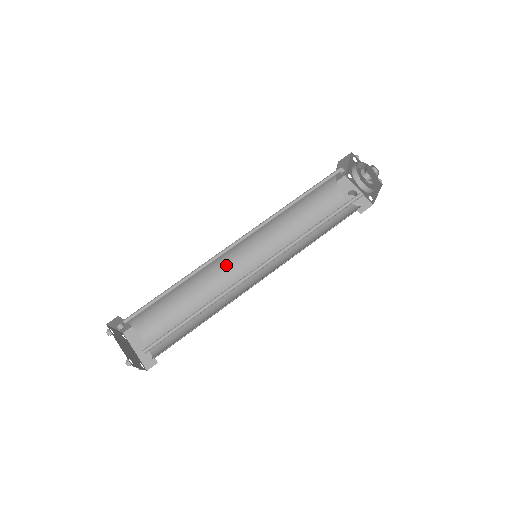
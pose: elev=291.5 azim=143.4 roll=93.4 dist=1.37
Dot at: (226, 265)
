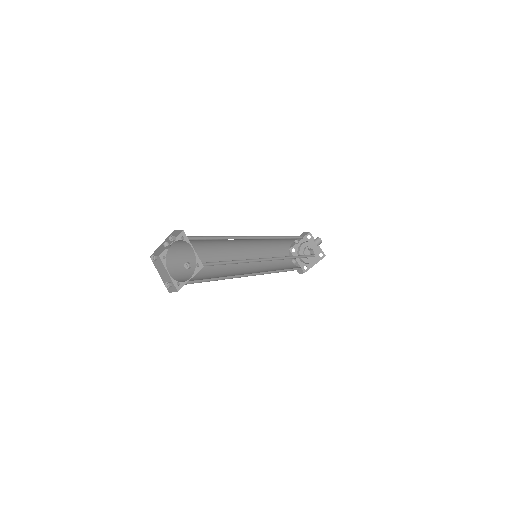
Dot at: (230, 254)
